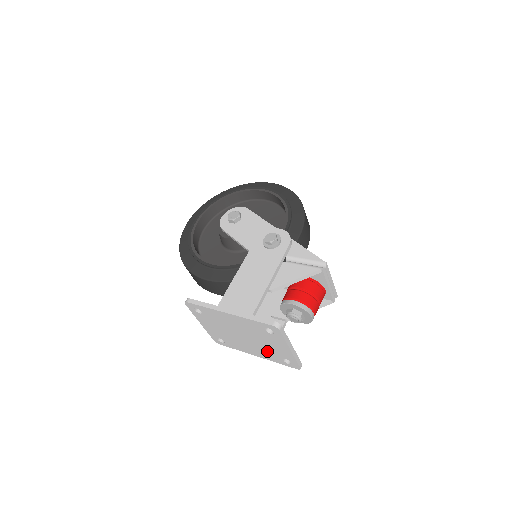
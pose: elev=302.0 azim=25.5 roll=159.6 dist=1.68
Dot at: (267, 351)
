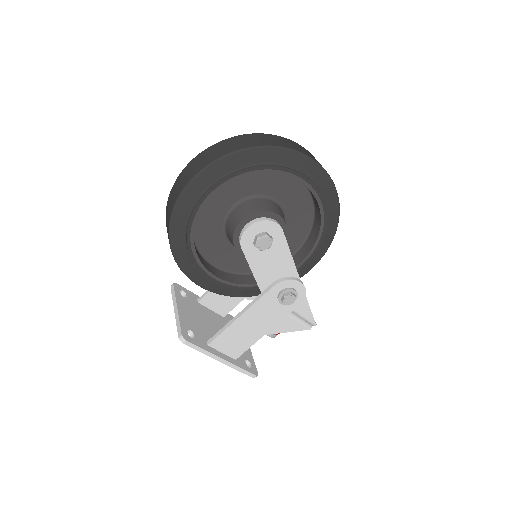
Dot at: occluded
